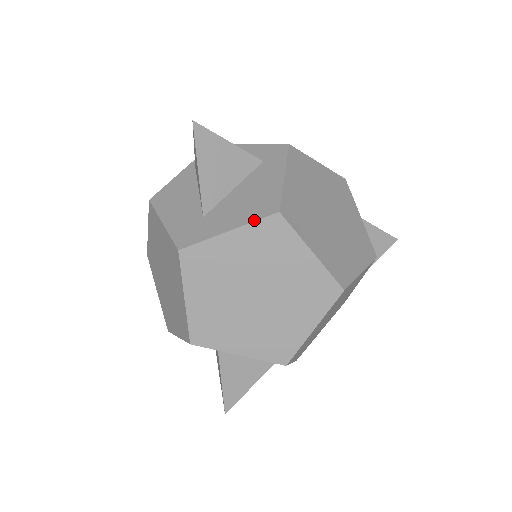
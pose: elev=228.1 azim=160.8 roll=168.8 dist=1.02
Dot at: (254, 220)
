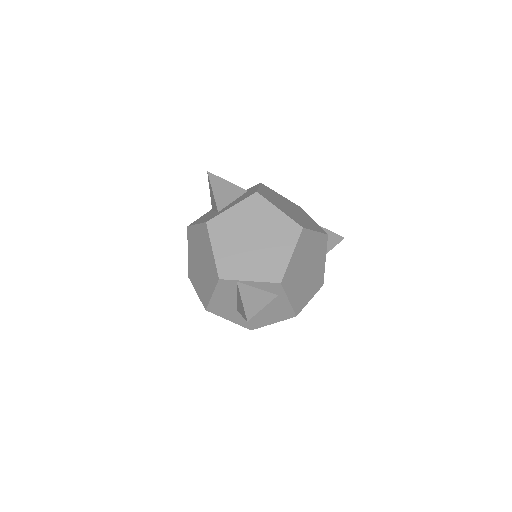
Dot at: (244, 199)
